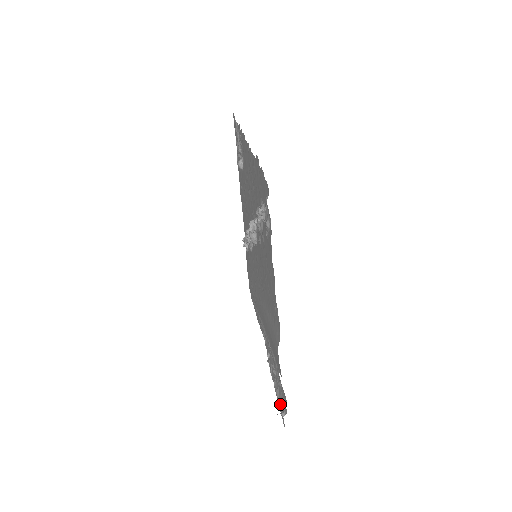
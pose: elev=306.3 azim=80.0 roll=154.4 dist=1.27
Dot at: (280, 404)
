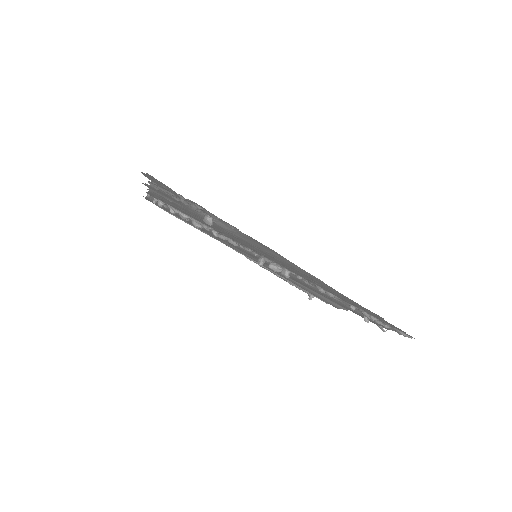
Dot at: (300, 289)
